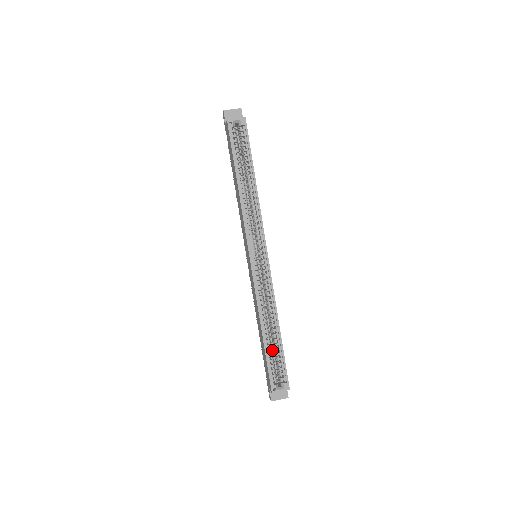
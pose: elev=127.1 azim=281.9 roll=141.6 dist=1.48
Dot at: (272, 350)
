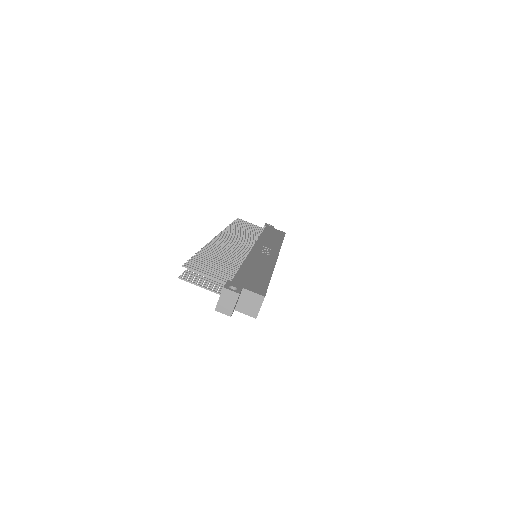
Dot at: occluded
